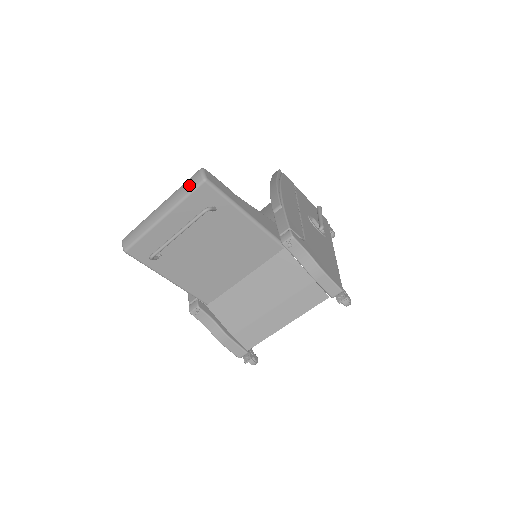
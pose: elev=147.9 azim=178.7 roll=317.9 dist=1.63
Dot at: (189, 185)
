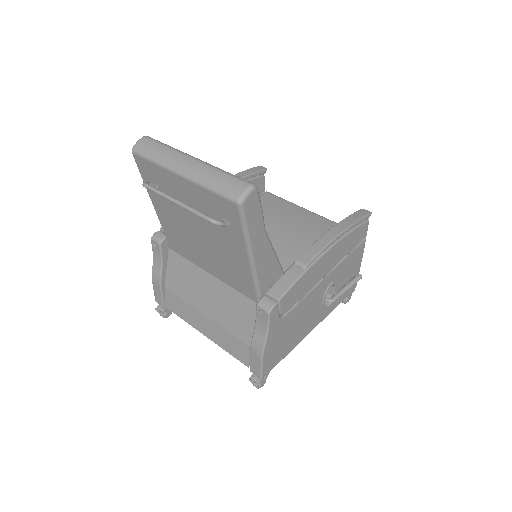
Dot at: (226, 185)
